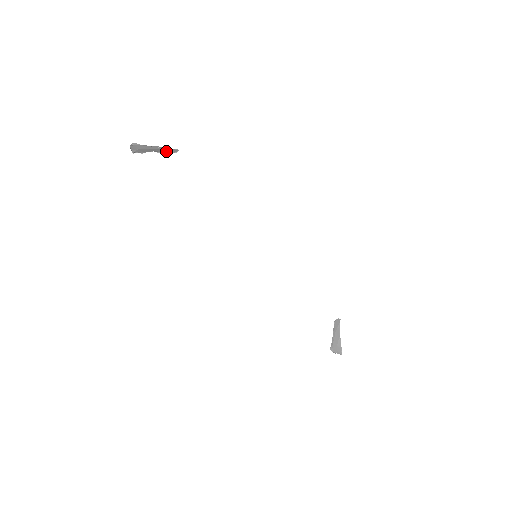
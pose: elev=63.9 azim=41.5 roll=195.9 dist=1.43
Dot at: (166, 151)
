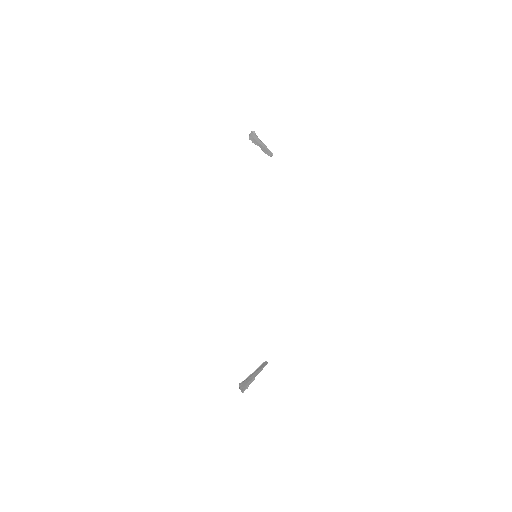
Dot at: (266, 152)
